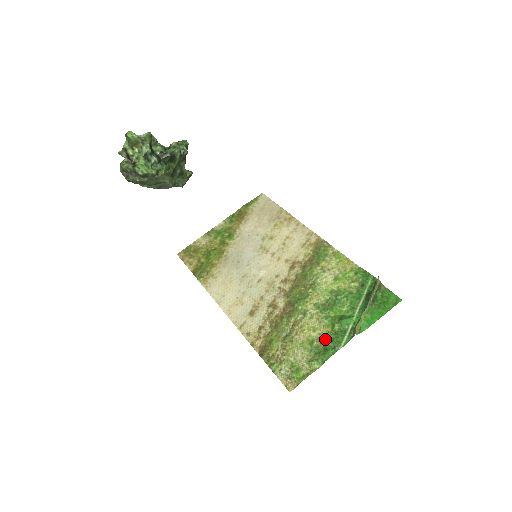
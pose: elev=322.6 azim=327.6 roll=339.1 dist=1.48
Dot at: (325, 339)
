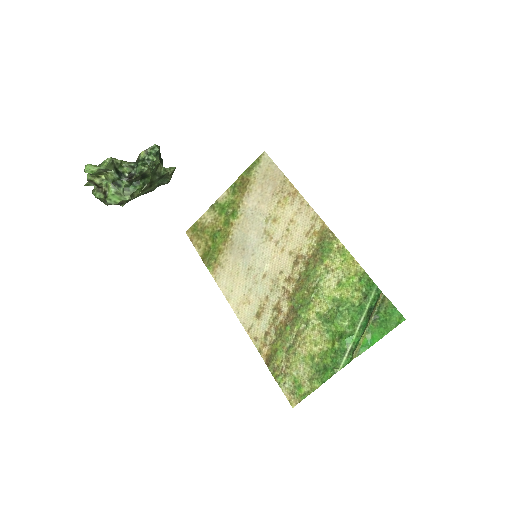
Dot at: (325, 357)
